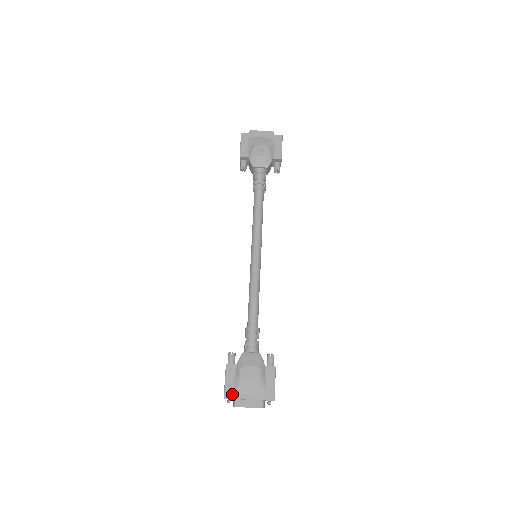
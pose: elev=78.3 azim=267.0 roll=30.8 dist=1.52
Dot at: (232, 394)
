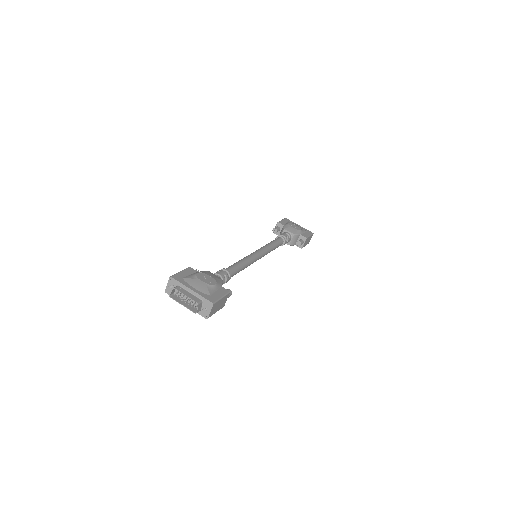
Dot at: (179, 279)
